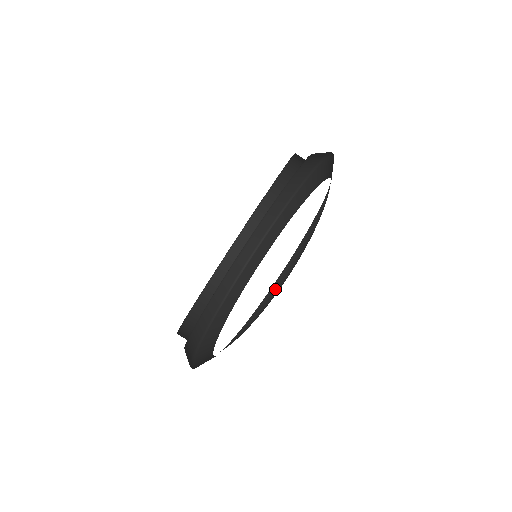
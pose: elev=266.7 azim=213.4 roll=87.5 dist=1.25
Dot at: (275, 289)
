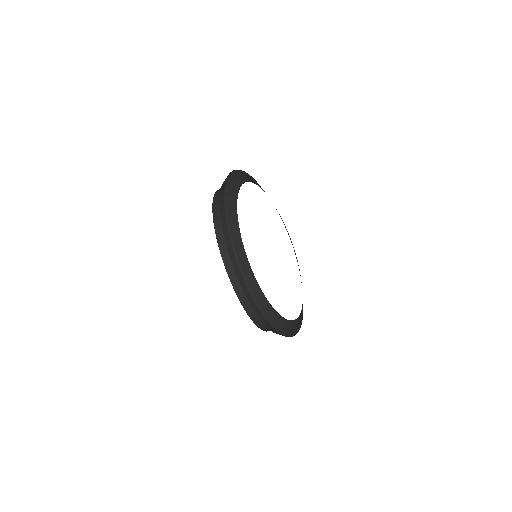
Dot at: occluded
